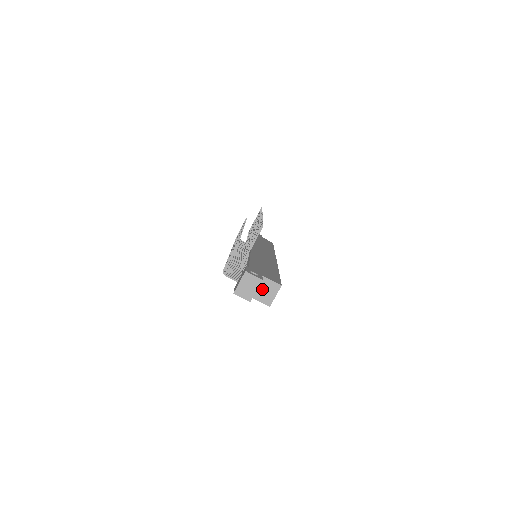
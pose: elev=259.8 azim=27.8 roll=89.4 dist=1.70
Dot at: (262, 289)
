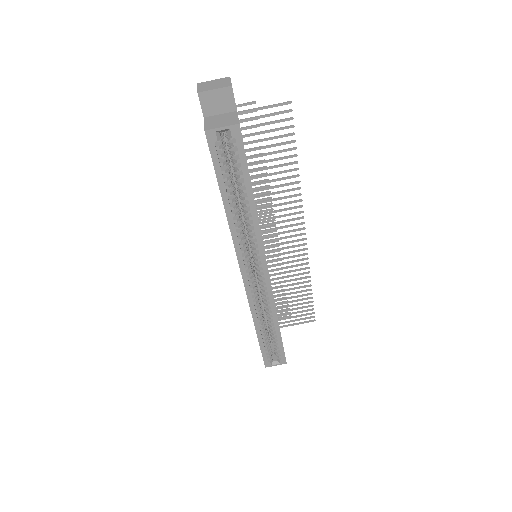
Dot at: (221, 118)
